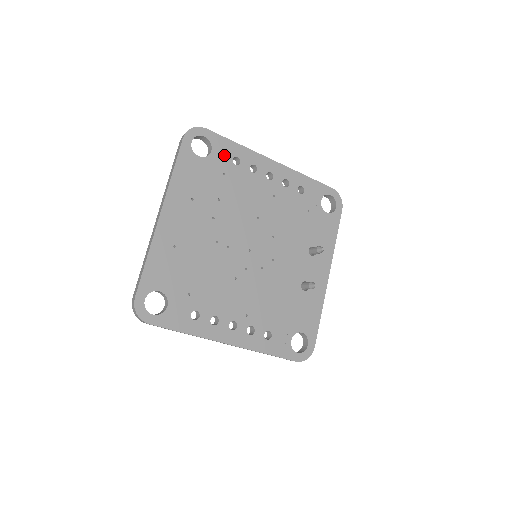
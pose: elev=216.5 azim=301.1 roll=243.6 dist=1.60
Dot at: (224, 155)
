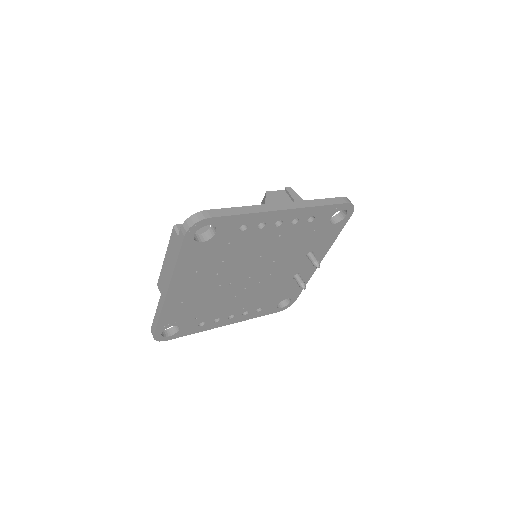
Dot at: (230, 229)
